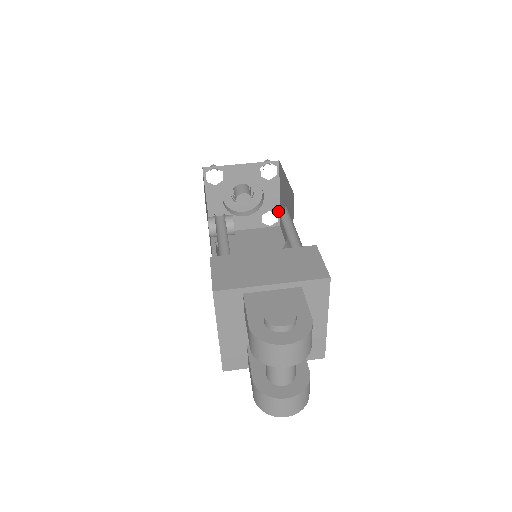
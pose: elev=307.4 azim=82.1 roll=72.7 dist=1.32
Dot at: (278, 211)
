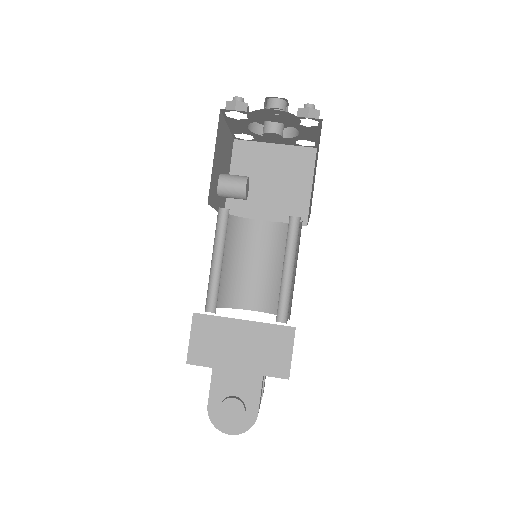
Dot at: (289, 223)
